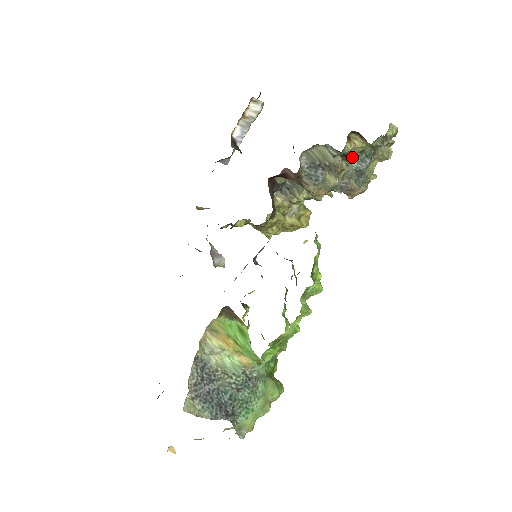
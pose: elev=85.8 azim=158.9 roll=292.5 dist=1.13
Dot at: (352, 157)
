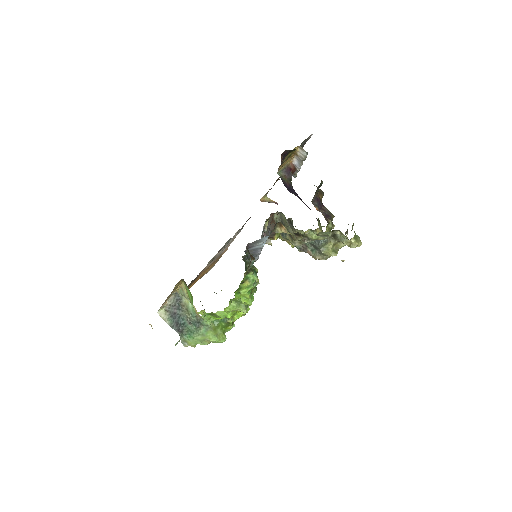
Dot at: (298, 235)
